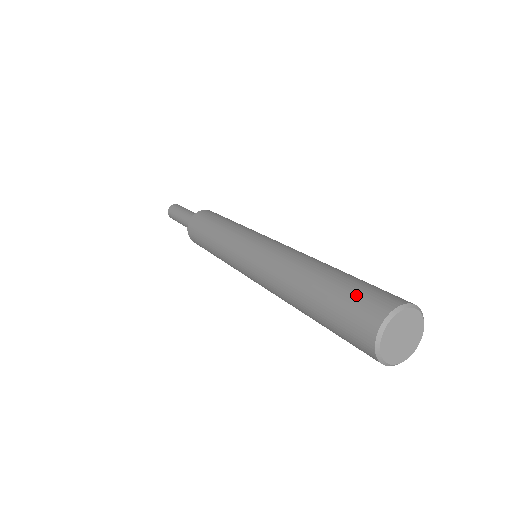
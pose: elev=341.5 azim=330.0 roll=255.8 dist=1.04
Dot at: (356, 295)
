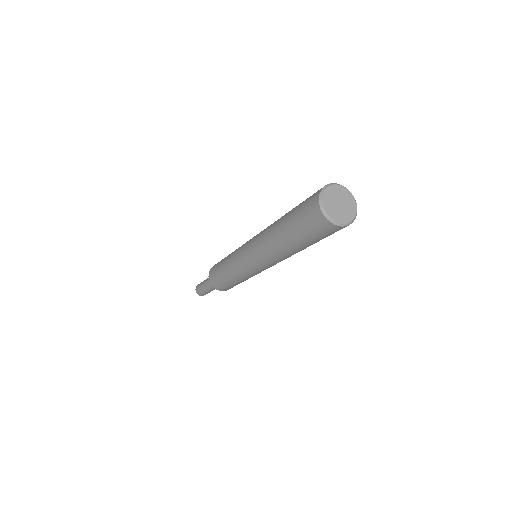
Dot at: (306, 199)
